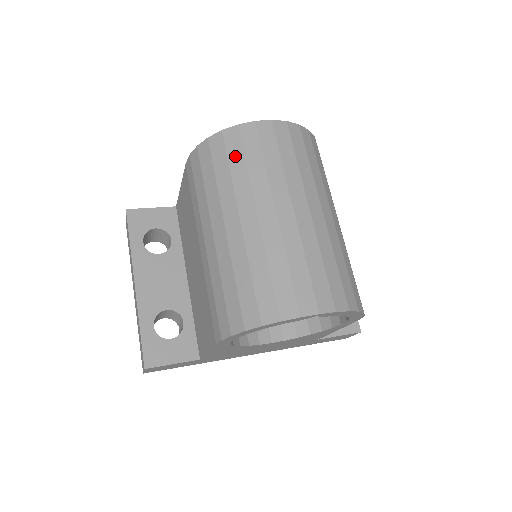
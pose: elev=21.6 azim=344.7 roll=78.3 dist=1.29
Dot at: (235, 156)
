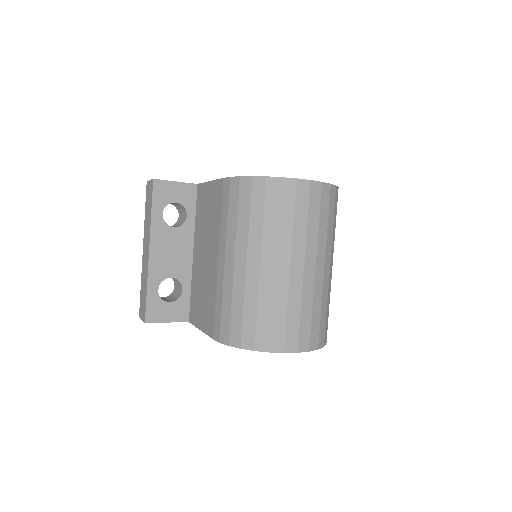
Dot at: (271, 206)
